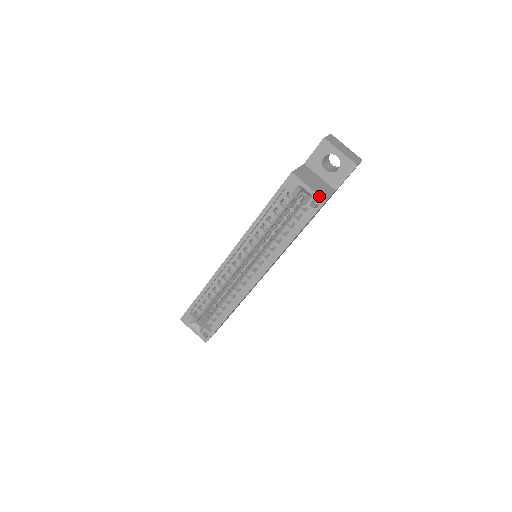
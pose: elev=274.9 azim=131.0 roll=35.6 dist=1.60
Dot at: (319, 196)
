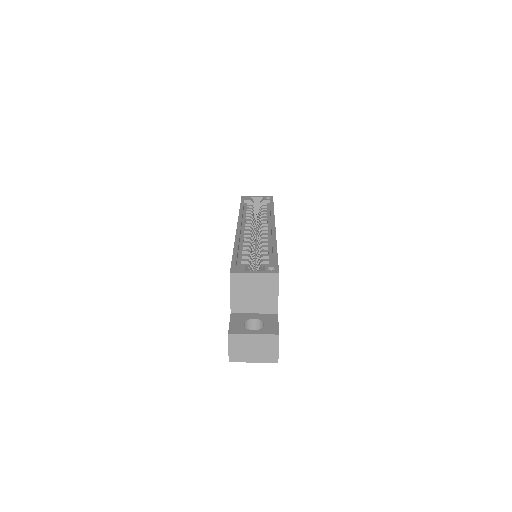
Dot at: (267, 196)
